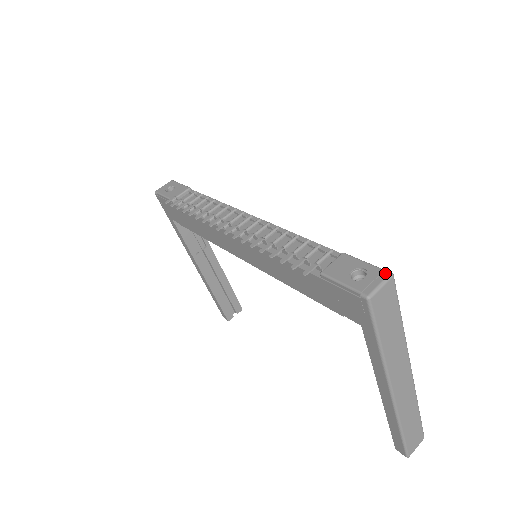
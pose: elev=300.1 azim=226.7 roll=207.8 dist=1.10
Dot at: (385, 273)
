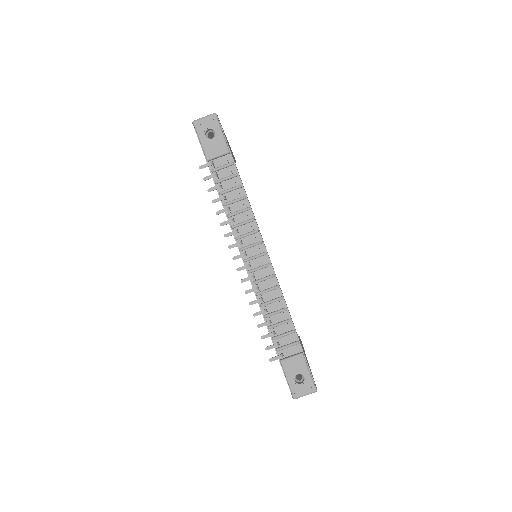
Dot at: (313, 389)
